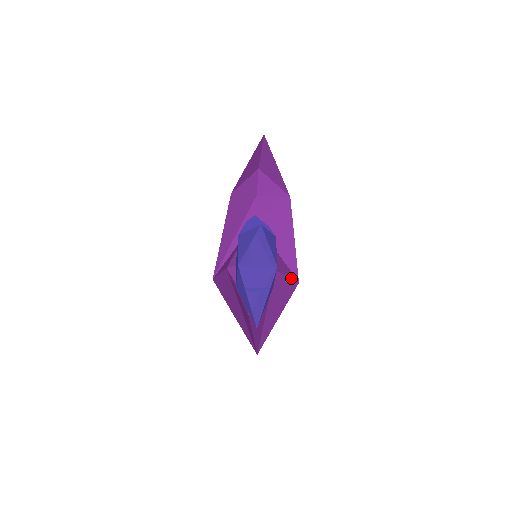
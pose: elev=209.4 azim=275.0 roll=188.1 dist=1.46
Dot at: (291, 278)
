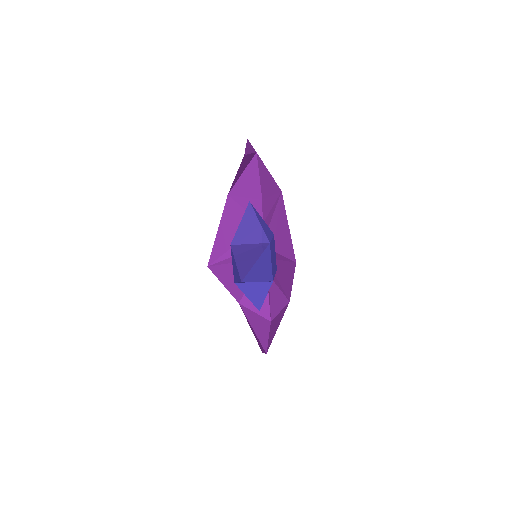
Dot at: occluded
